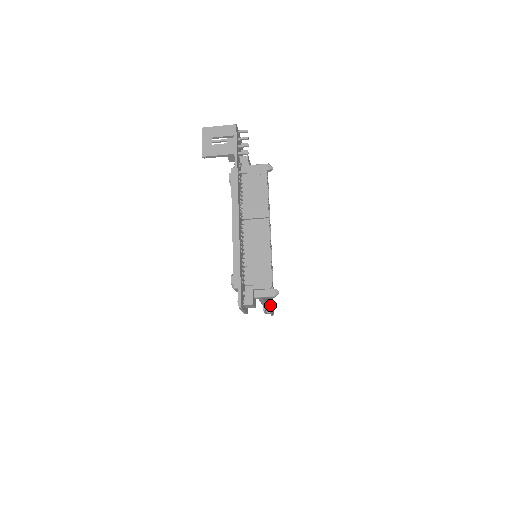
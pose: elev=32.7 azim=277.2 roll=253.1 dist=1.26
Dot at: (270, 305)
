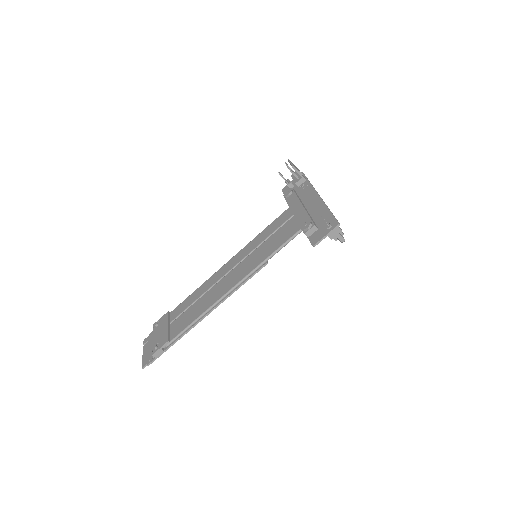
Dot at: occluded
